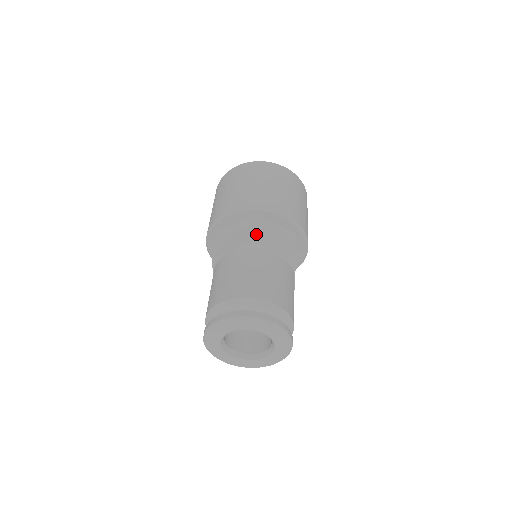
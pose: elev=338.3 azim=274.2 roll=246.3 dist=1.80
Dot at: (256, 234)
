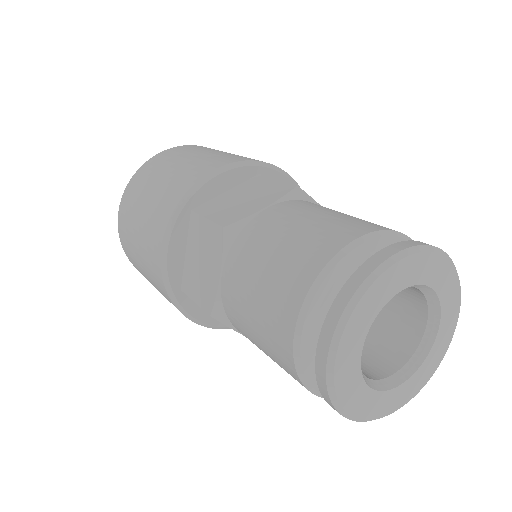
Dot at: occluded
